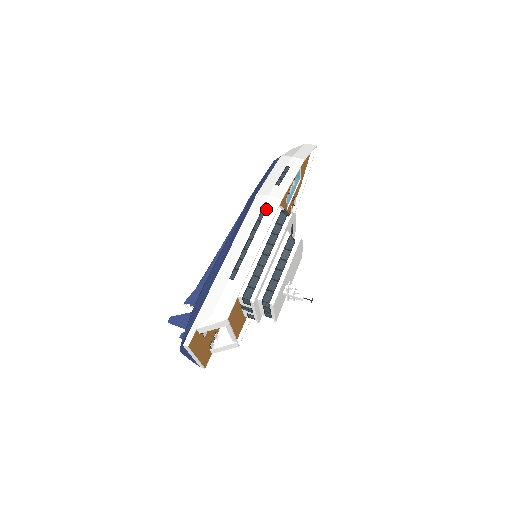
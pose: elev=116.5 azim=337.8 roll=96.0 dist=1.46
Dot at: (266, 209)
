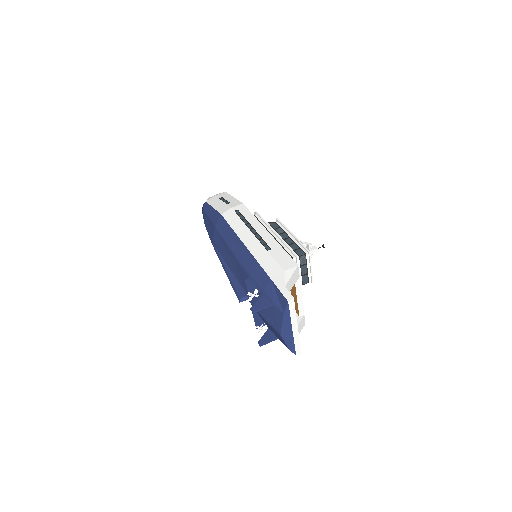
Dot at: (240, 213)
